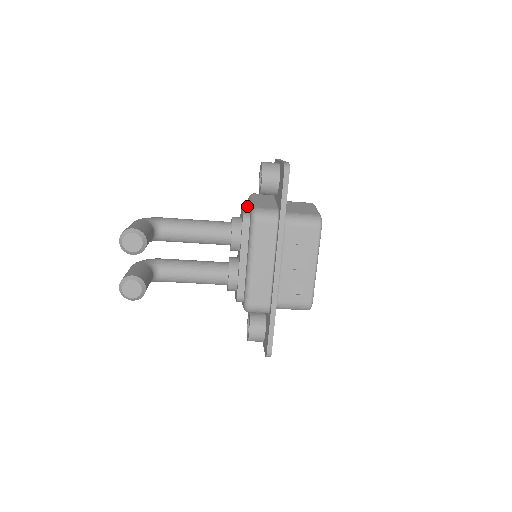
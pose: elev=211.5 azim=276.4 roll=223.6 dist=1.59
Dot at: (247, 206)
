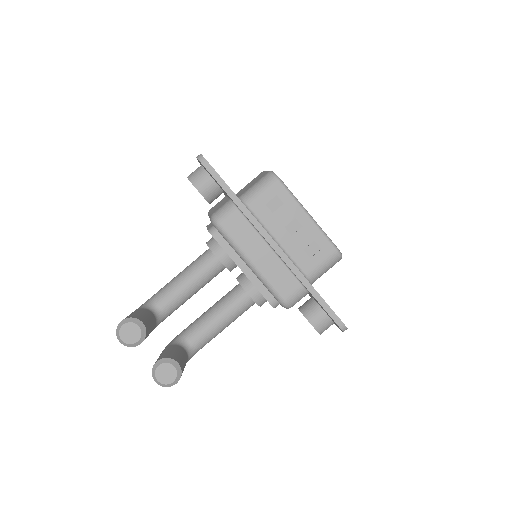
Dot at: (211, 223)
